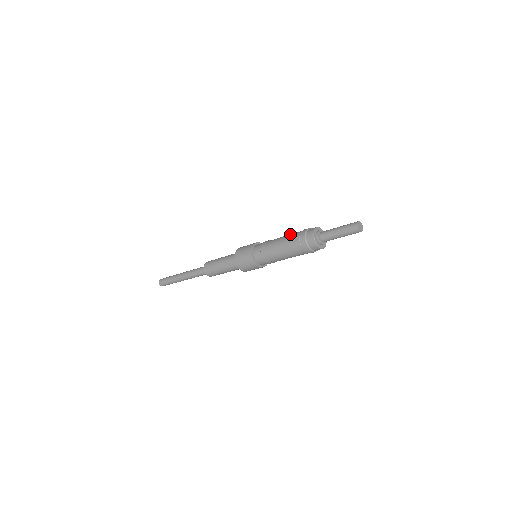
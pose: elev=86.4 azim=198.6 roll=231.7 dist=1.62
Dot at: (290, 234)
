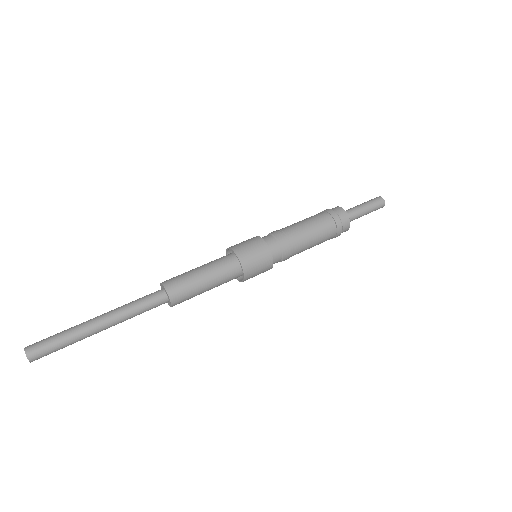
Dot at: occluded
